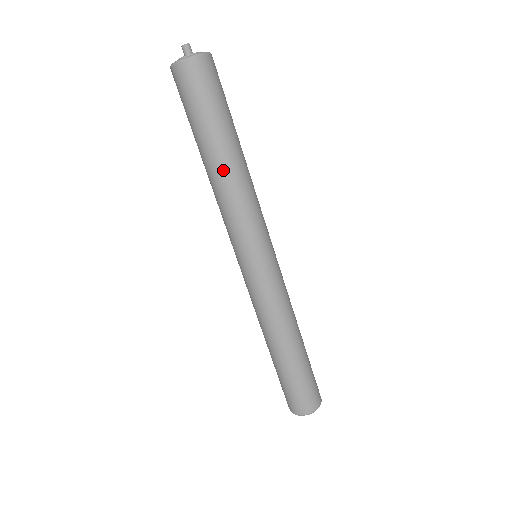
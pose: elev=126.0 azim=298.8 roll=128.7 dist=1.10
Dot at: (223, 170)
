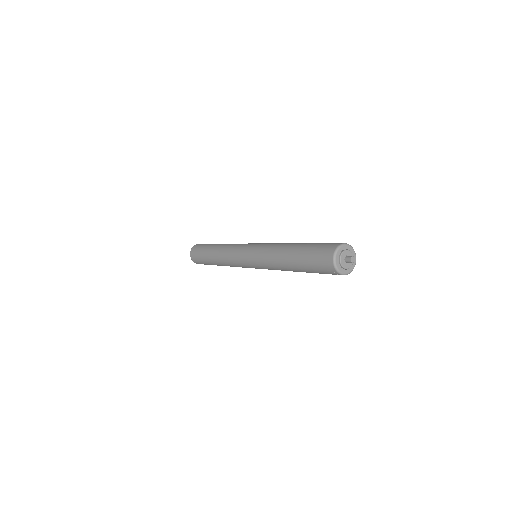
Dot at: (221, 245)
